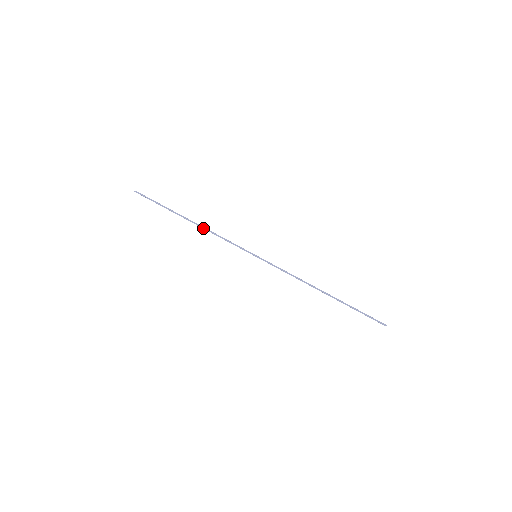
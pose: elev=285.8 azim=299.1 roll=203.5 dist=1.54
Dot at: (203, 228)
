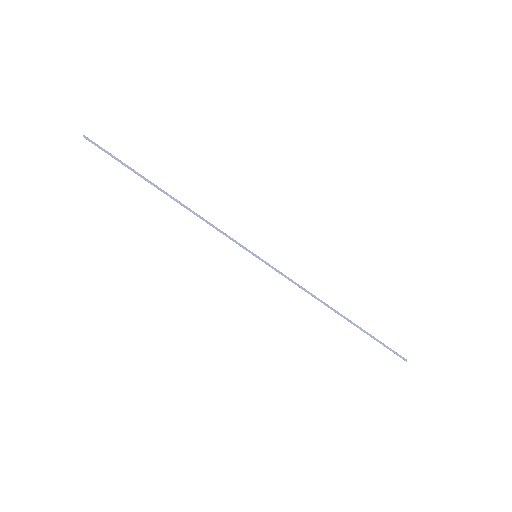
Dot at: (185, 207)
